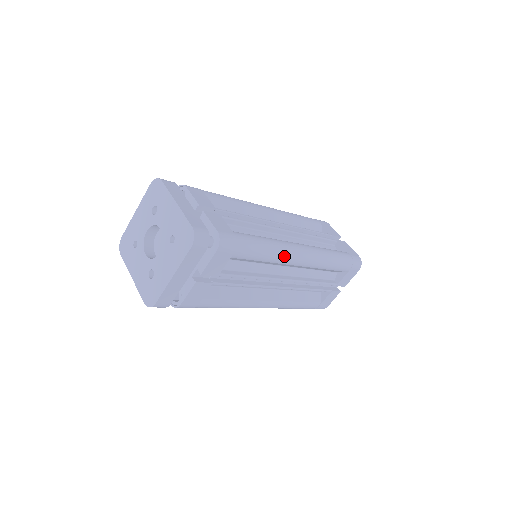
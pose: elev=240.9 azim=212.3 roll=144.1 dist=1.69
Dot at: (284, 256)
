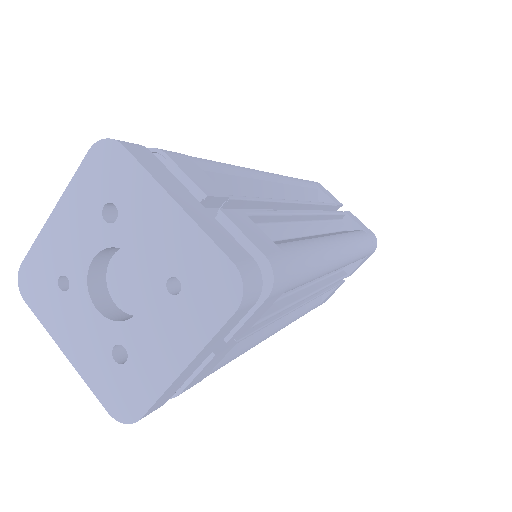
Dot at: (330, 266)
